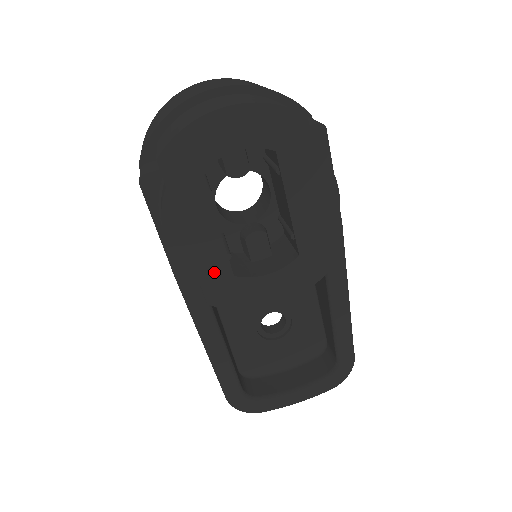
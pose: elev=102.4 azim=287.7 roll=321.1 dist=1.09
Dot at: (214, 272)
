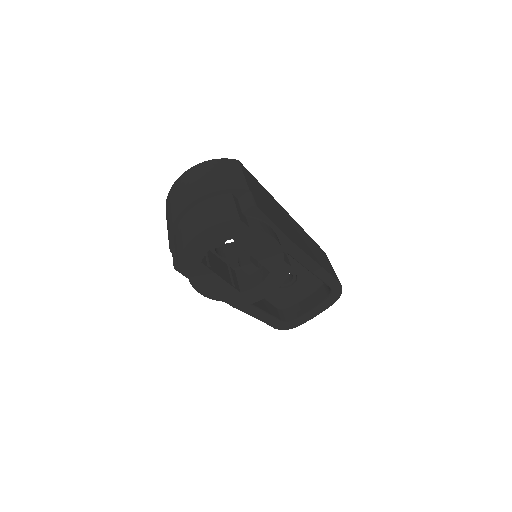
Dot at: (229, 295)
